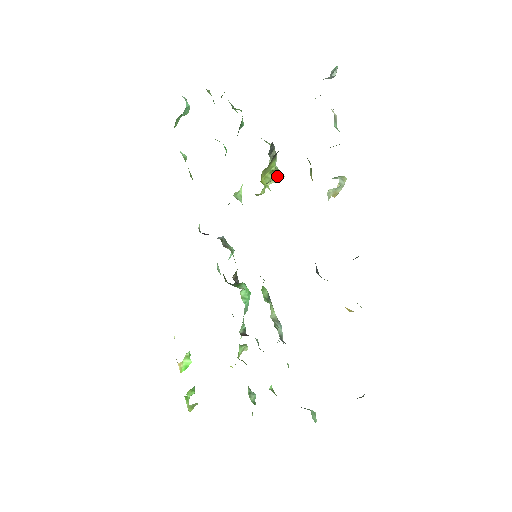
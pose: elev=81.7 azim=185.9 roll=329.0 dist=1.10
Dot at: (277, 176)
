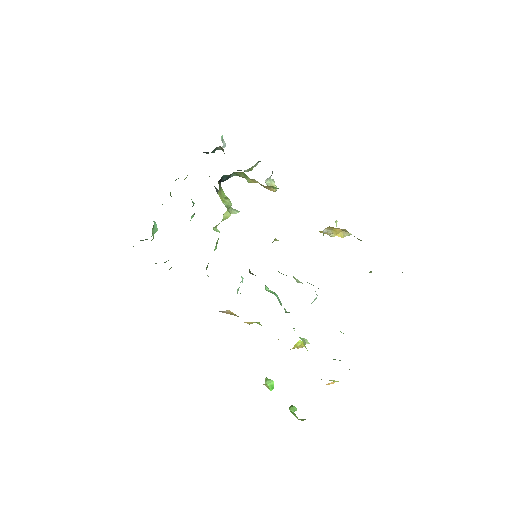
Dot at: (234, 210)
